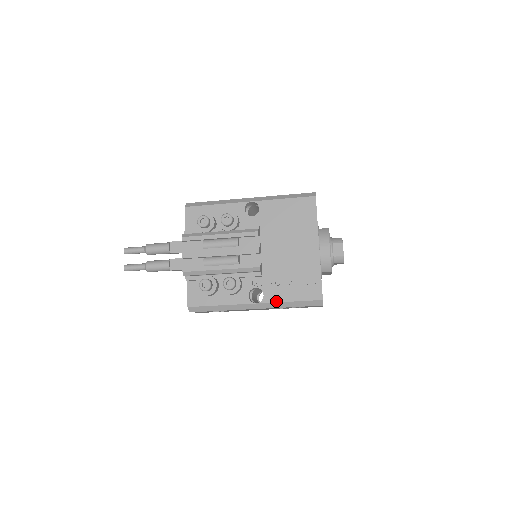
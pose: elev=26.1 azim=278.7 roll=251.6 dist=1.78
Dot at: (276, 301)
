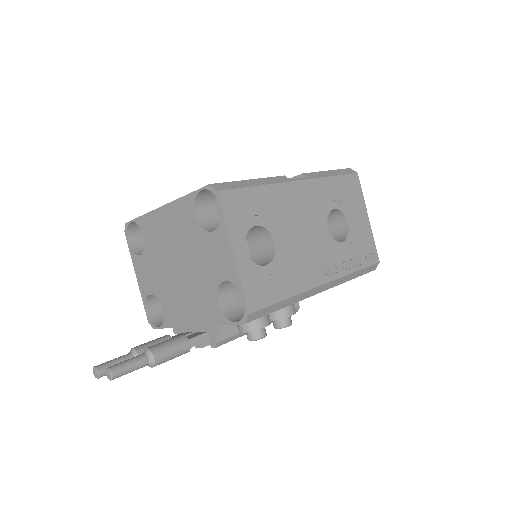
Dot at: occluded
